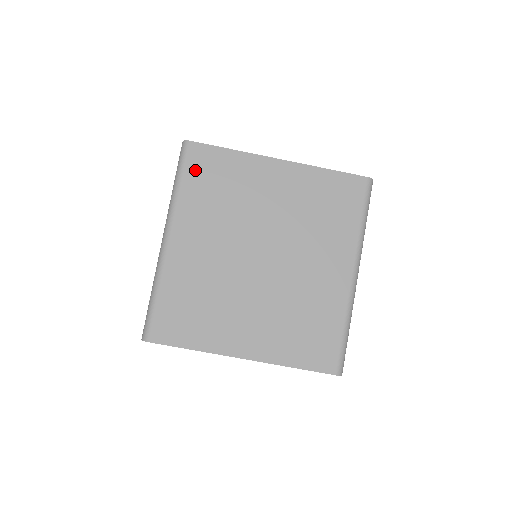
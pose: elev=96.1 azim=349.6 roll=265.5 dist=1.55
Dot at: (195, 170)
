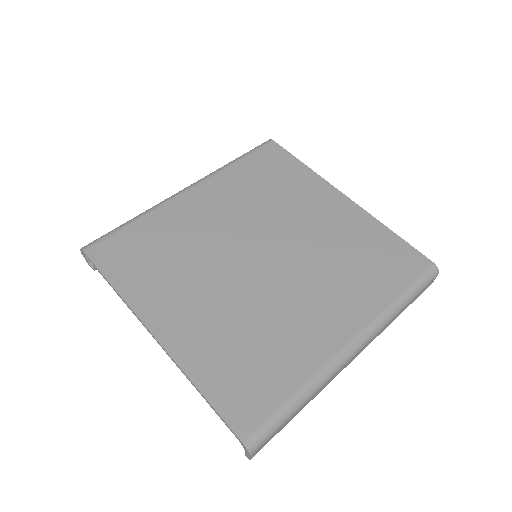
Dot at: (259, 159)
